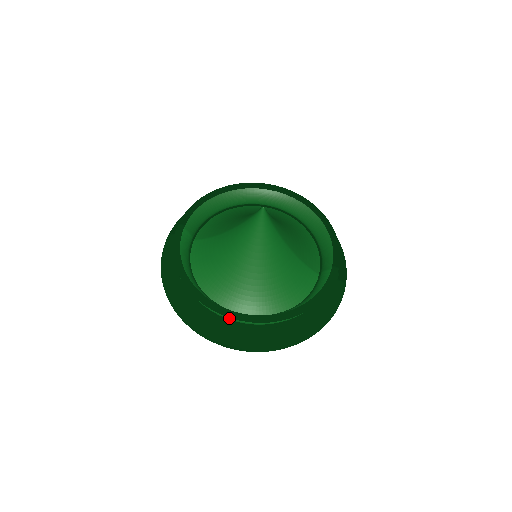
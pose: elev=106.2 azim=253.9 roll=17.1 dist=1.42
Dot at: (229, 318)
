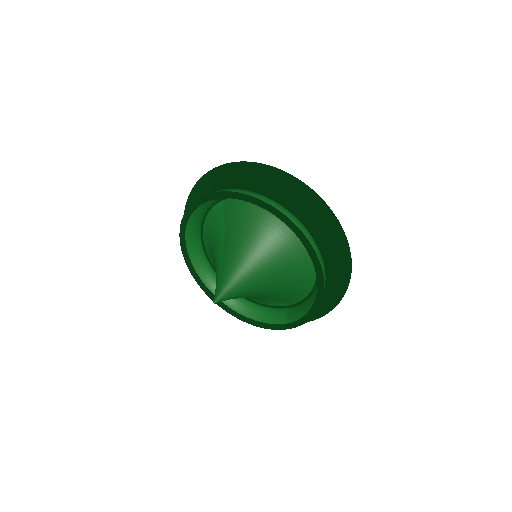
Dot at: (200, 273)
